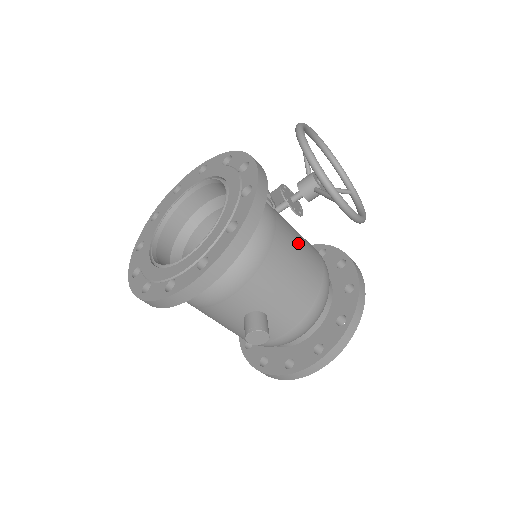
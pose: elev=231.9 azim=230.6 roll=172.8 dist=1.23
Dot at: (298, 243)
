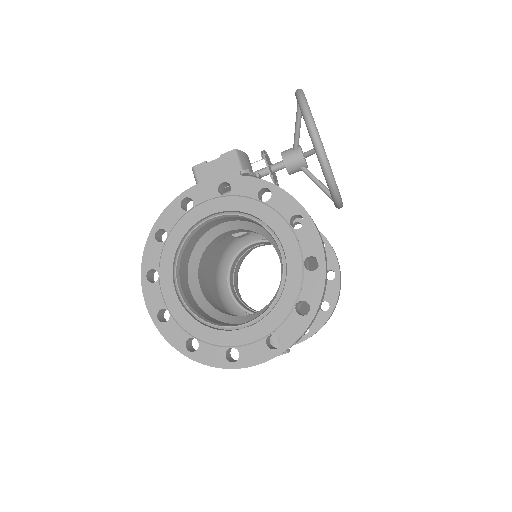
Dot at: (313, 263)
